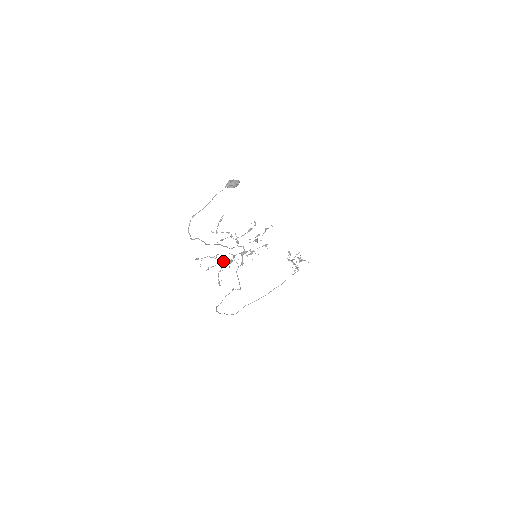
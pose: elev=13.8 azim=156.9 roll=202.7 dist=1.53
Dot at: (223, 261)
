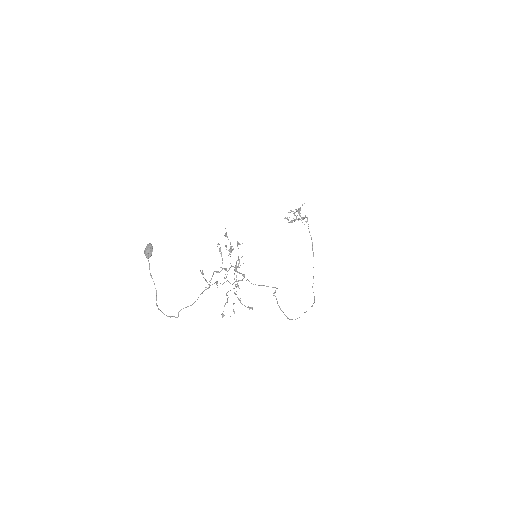
Dot at: occluded
